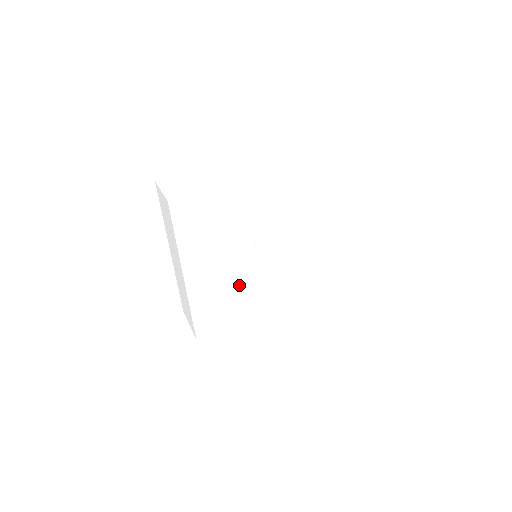
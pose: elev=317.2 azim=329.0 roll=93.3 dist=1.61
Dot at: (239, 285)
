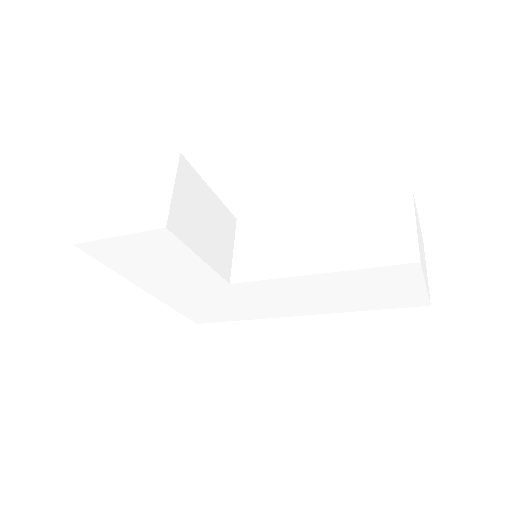
Dot at: (223, 298)
